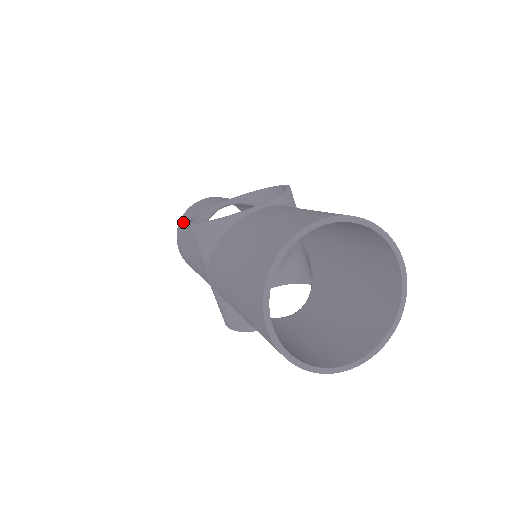
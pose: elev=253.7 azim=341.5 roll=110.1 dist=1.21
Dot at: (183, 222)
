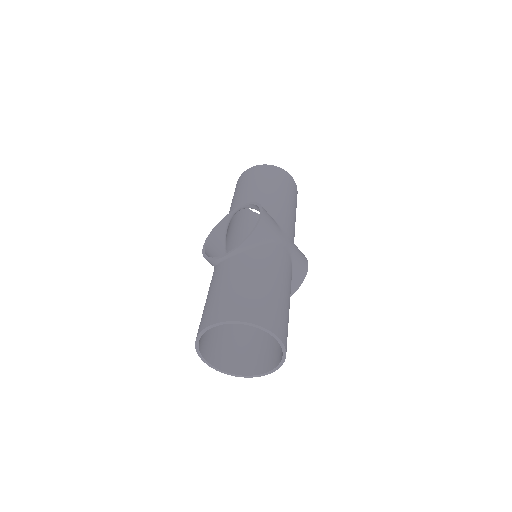
Dot at: occluded
